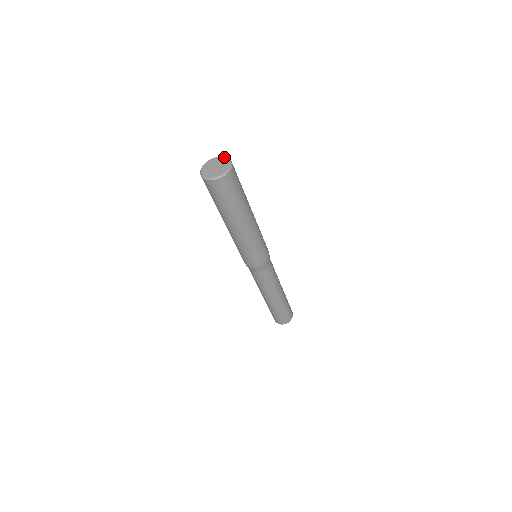
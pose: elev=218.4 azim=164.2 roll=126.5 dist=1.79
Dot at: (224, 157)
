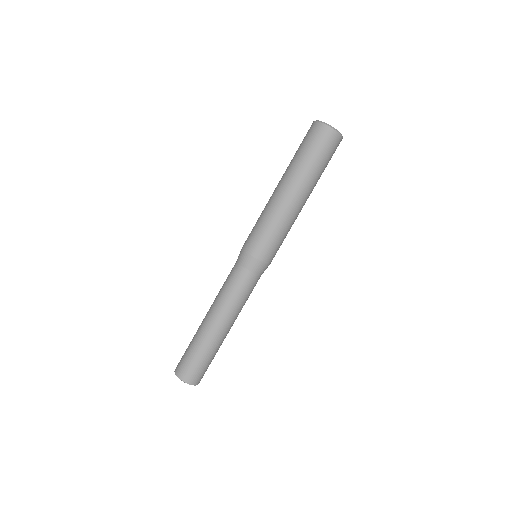
Dot at: occluded
